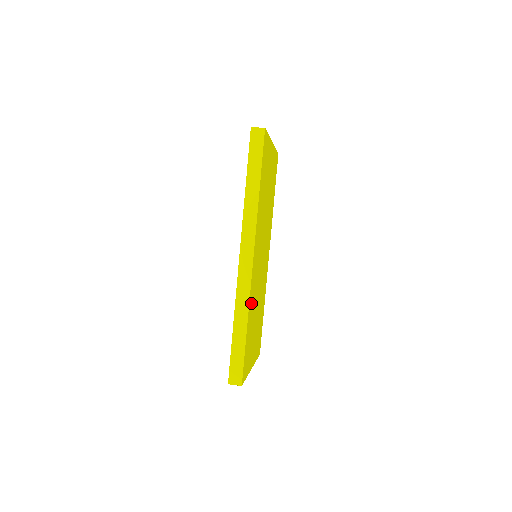
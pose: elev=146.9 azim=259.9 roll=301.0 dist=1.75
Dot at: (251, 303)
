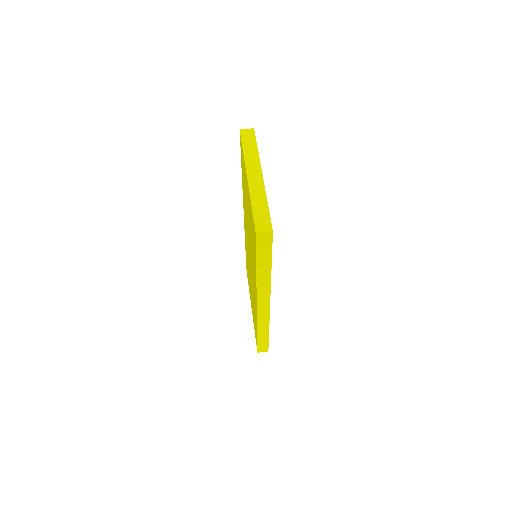
Dot at: occluded
